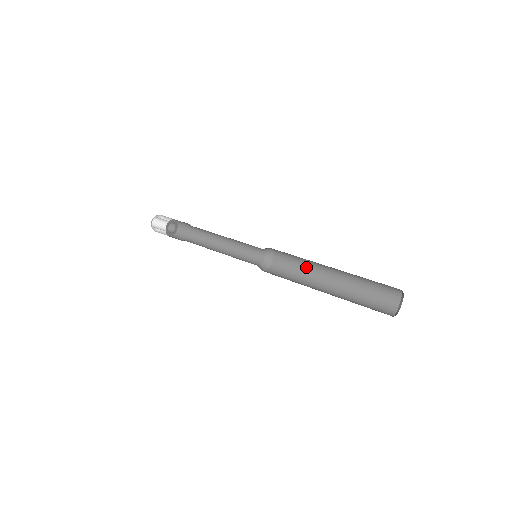
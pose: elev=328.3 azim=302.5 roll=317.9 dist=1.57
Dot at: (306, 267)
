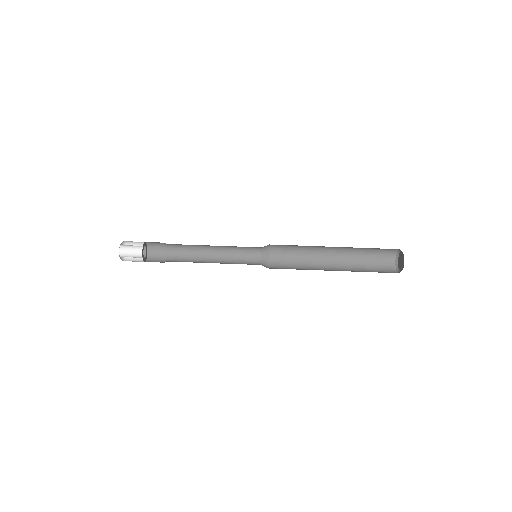
Dot at: occluded
